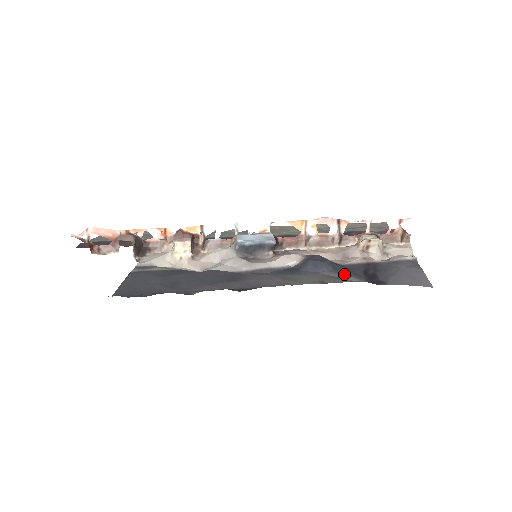
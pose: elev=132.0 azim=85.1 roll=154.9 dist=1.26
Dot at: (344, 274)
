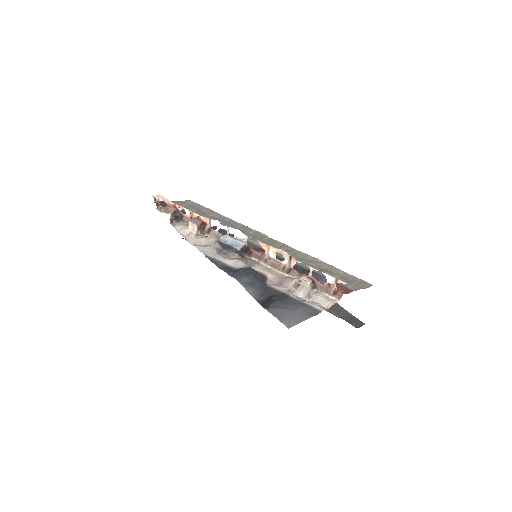
Dot at: (251, 289)
